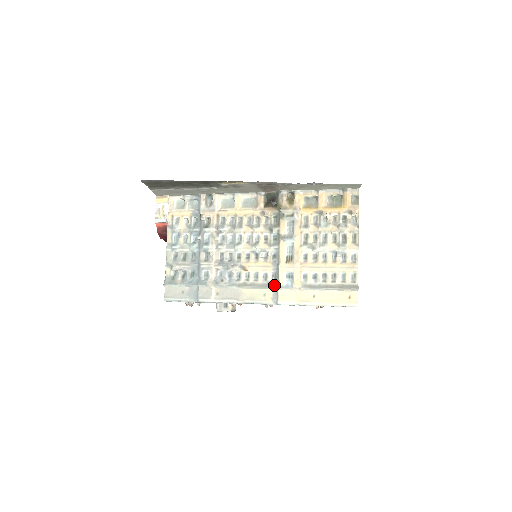
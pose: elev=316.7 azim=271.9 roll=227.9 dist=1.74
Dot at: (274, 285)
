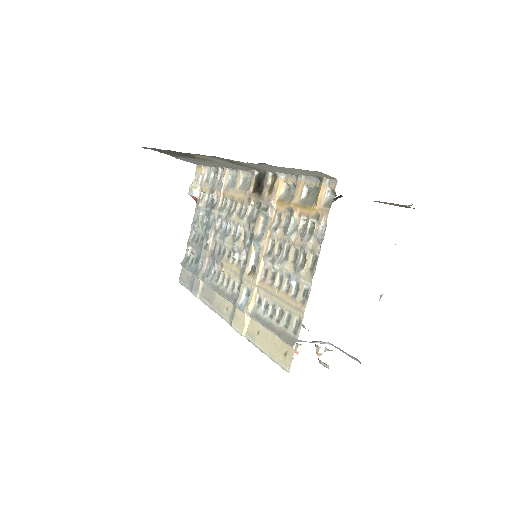
Dot at: (234, 300)
